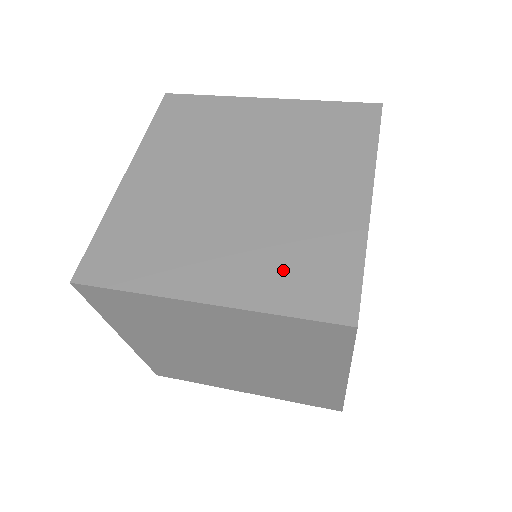
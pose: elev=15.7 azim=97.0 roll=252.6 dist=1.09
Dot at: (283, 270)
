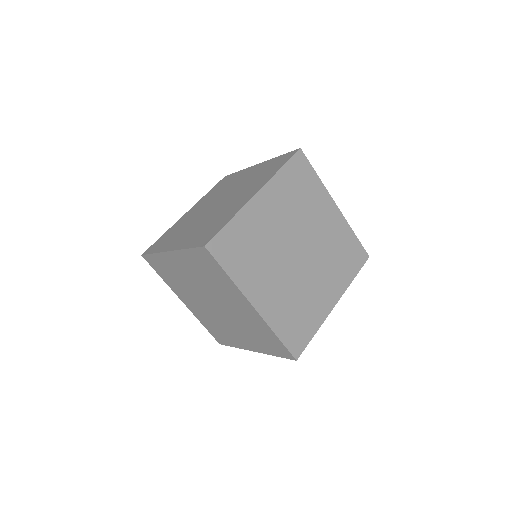
Dot at: (201, 232)
